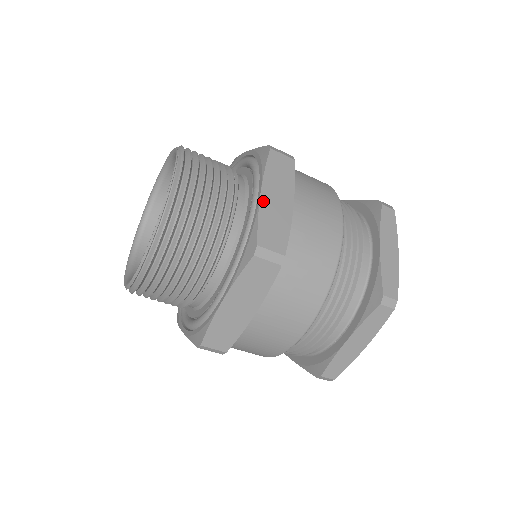
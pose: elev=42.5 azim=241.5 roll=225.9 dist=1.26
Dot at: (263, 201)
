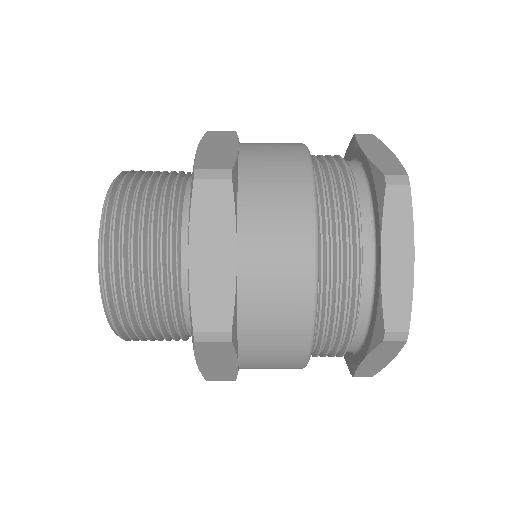
Dot at: (193, 268)
